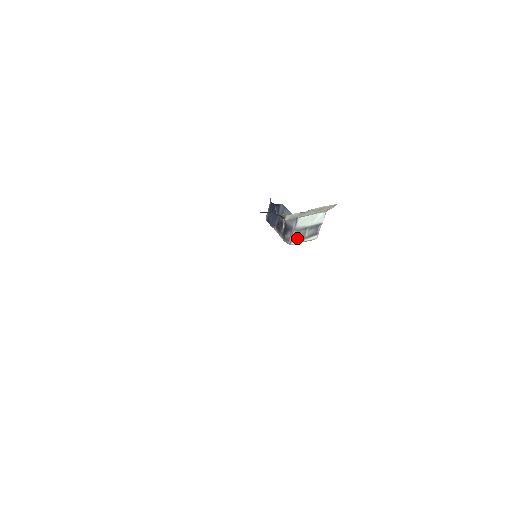
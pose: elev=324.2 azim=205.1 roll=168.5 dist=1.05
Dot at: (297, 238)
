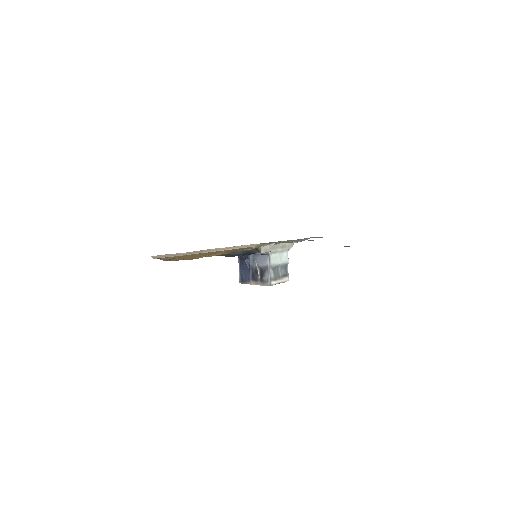
Dot at: (274, 277)
